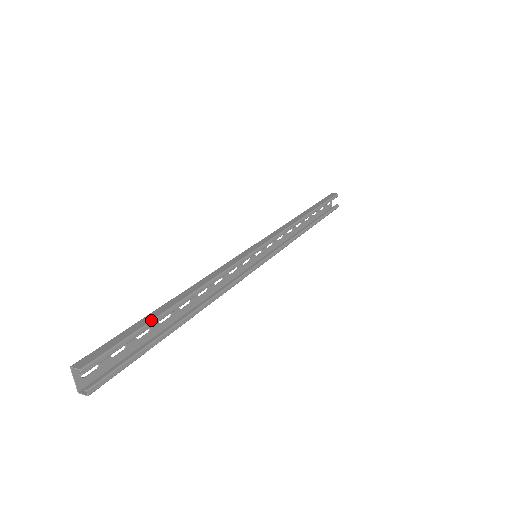
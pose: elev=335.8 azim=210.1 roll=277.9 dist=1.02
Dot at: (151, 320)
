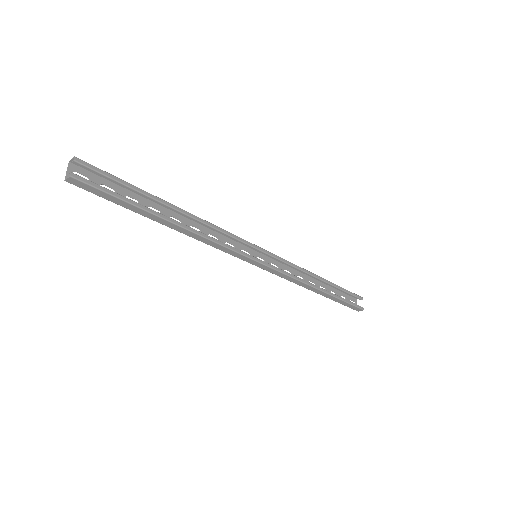
Dot at: (141, 189)
